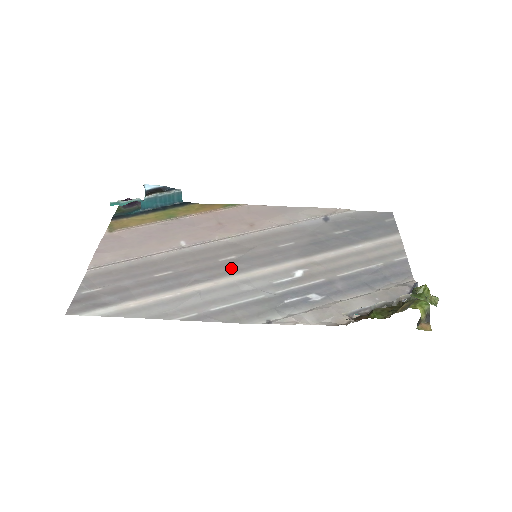
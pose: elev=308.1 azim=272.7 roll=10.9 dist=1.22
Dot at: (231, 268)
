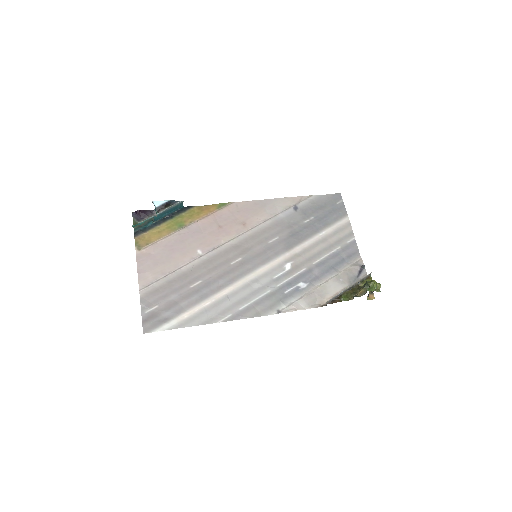
Dot at: (242, 270)
